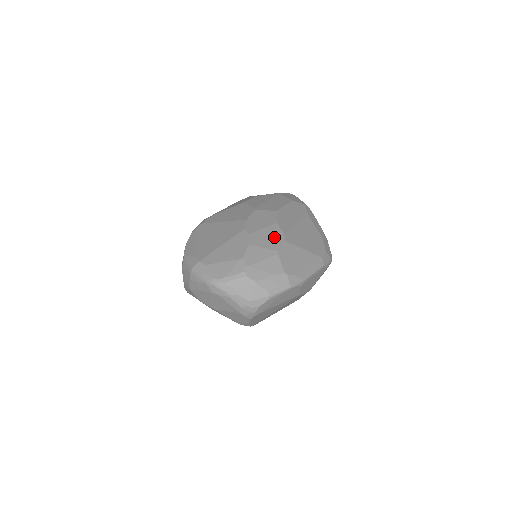
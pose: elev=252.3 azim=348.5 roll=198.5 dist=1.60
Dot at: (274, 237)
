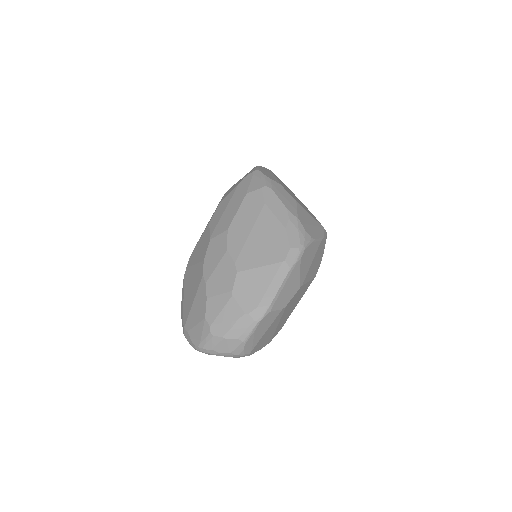
Dot at: (226, 274)
